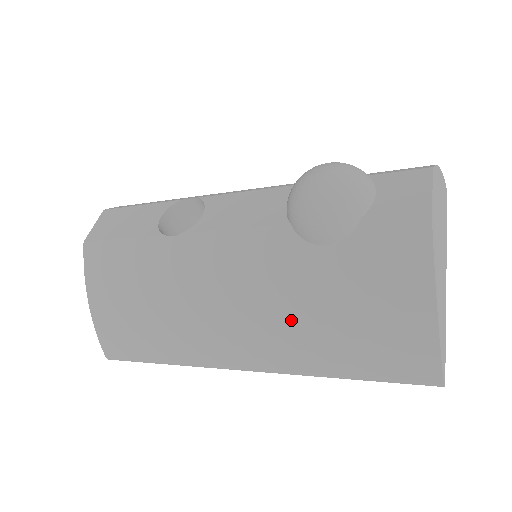
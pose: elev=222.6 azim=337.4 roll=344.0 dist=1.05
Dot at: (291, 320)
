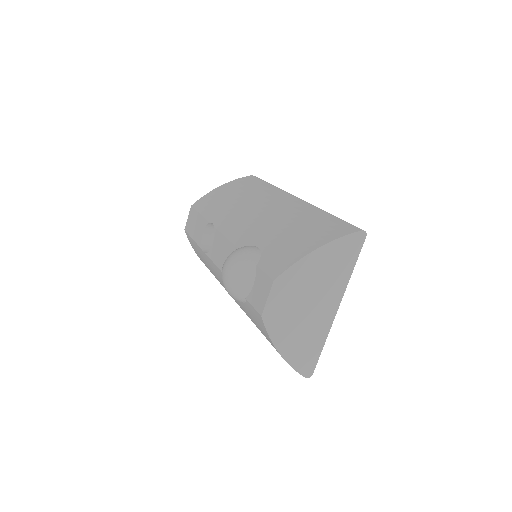
Dot at: occluded
